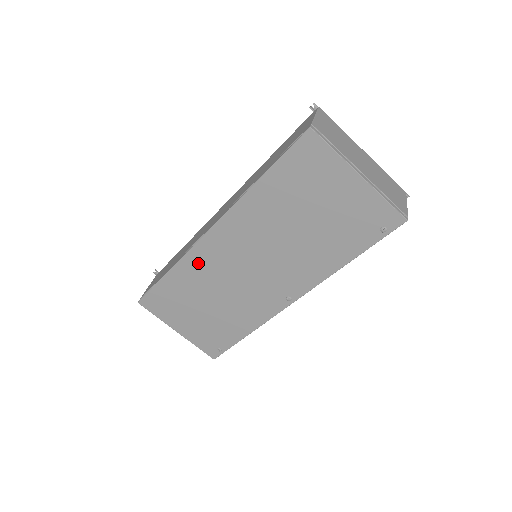
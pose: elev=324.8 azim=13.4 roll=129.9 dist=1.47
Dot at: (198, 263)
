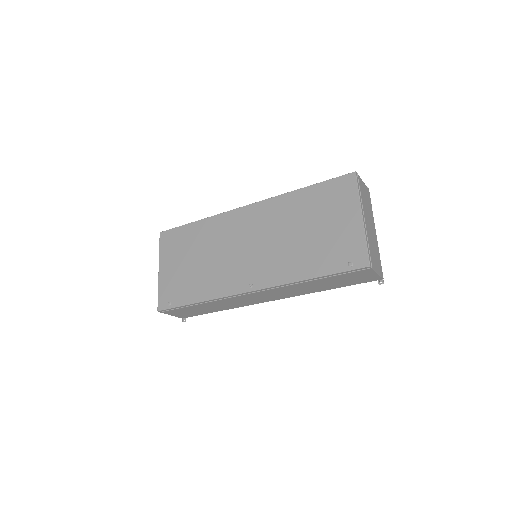
Dot at: (221, 224)
